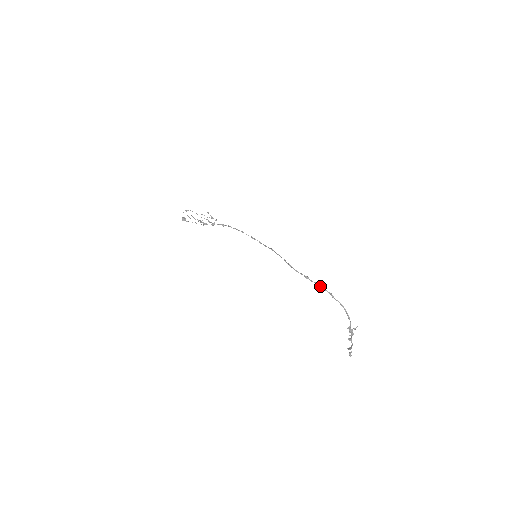
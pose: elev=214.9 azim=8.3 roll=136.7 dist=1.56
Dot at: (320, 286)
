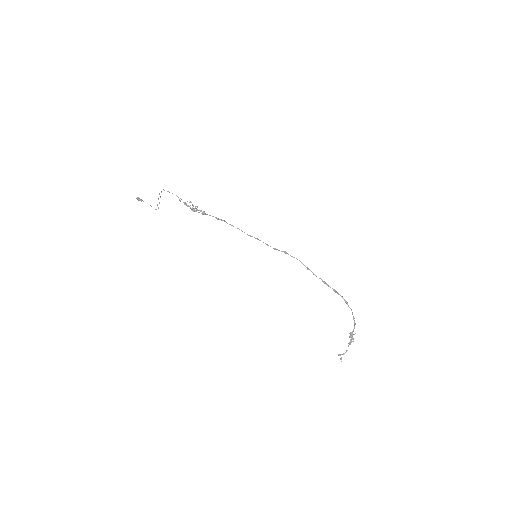
Dot at: (337, 292)
